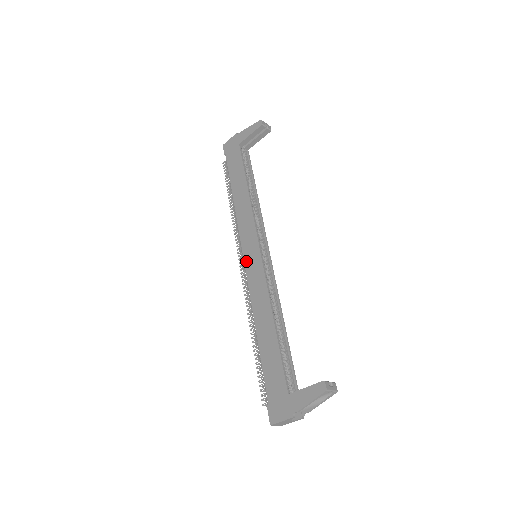
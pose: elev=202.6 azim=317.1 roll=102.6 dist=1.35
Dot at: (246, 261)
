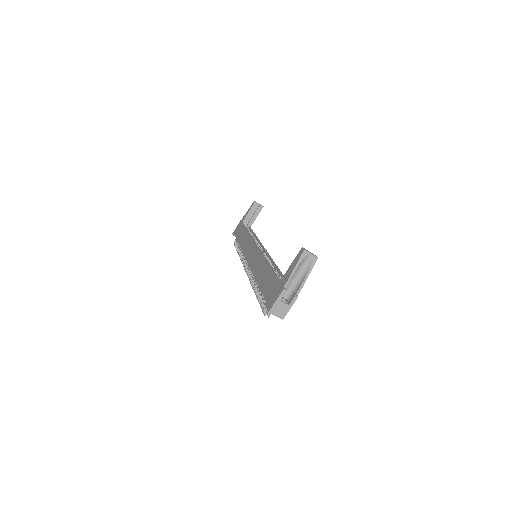
Dot at: (248, 259)
